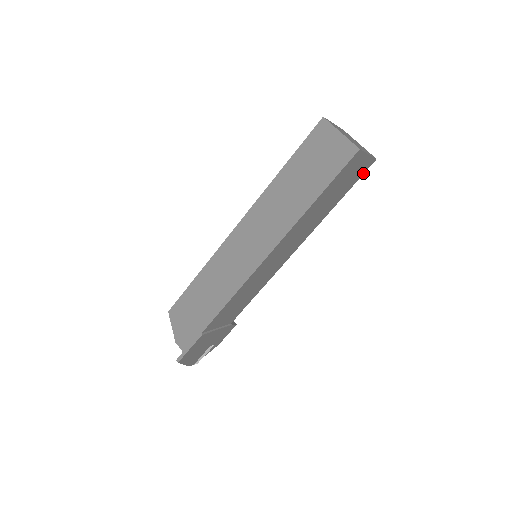
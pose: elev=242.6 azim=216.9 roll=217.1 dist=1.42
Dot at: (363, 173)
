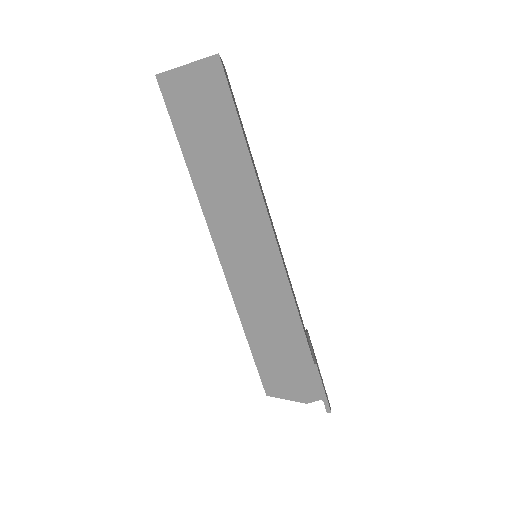
Dot at: occluded
